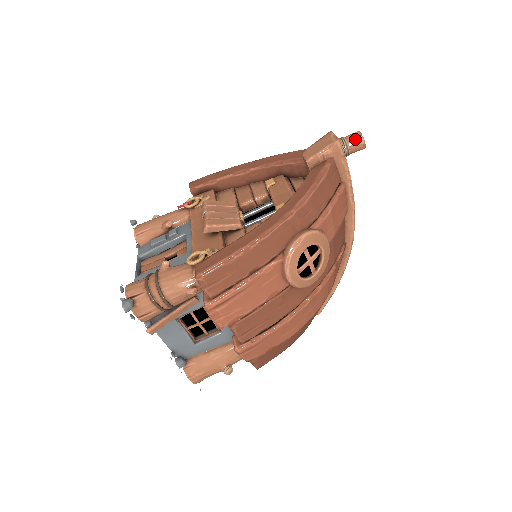
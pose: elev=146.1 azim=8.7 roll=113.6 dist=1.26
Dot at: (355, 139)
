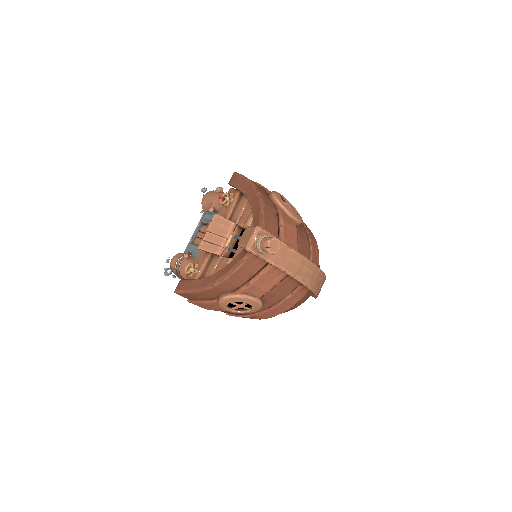
Dot at: (263, 248)
